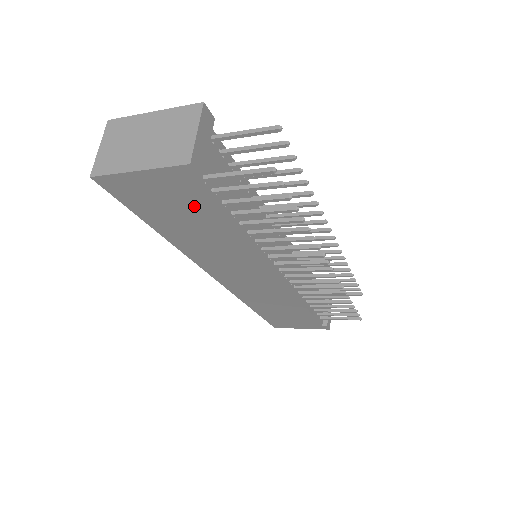
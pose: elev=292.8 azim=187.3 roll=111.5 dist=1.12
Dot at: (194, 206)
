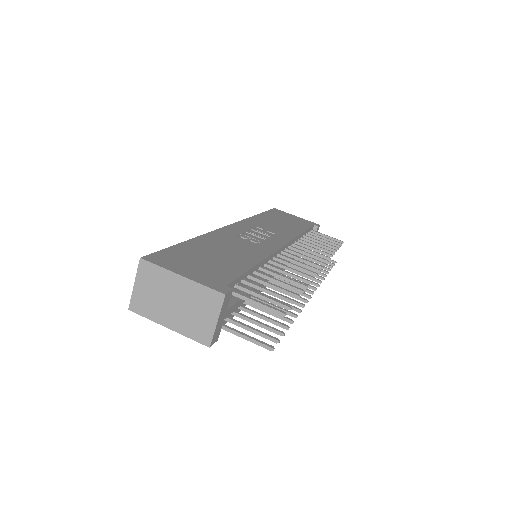
Dot at: occluded
